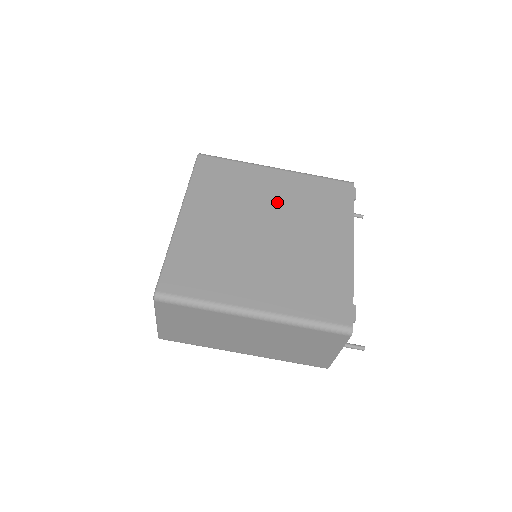
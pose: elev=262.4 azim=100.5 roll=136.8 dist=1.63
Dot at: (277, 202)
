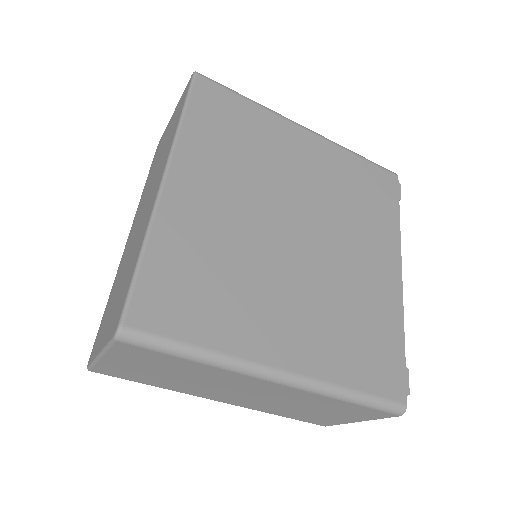
Dot at: (309, 184)
